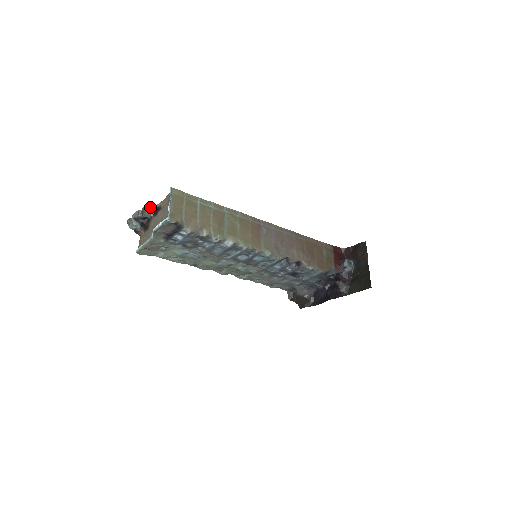
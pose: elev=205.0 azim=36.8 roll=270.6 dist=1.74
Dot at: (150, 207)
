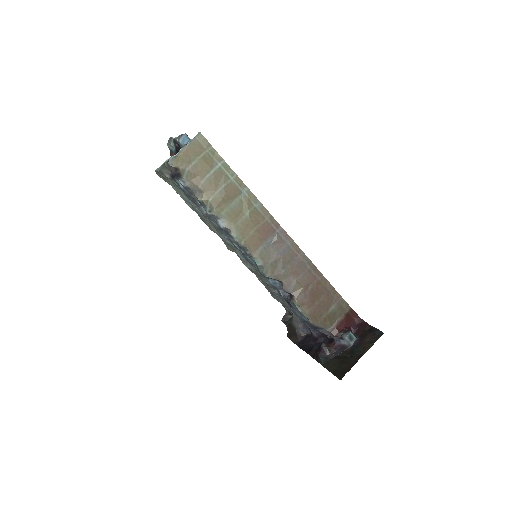
Dot at: (187, 138)
